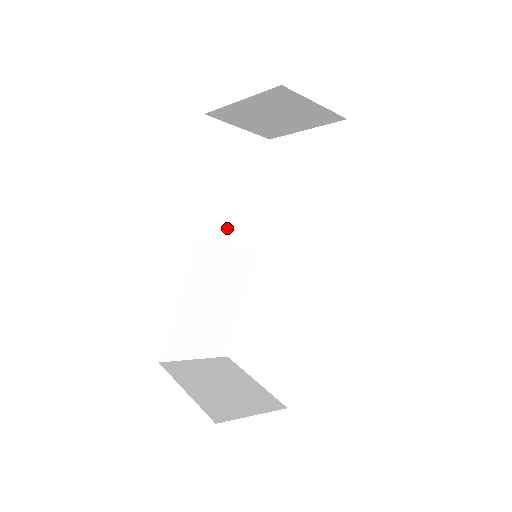
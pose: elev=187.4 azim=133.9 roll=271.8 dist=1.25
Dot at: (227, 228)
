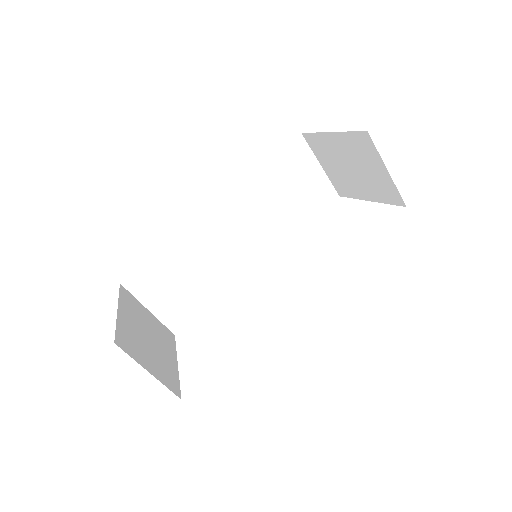
Dot at: (253, 226)
